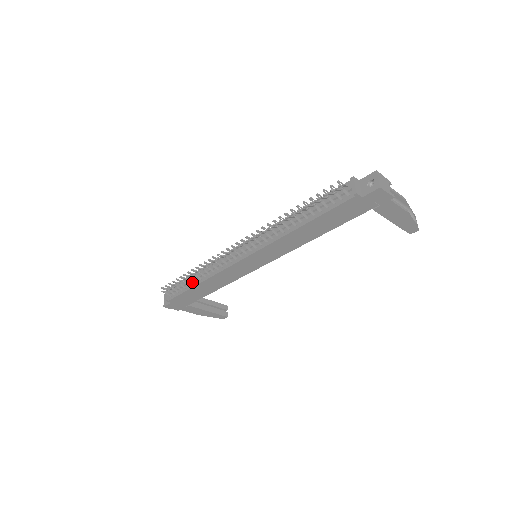
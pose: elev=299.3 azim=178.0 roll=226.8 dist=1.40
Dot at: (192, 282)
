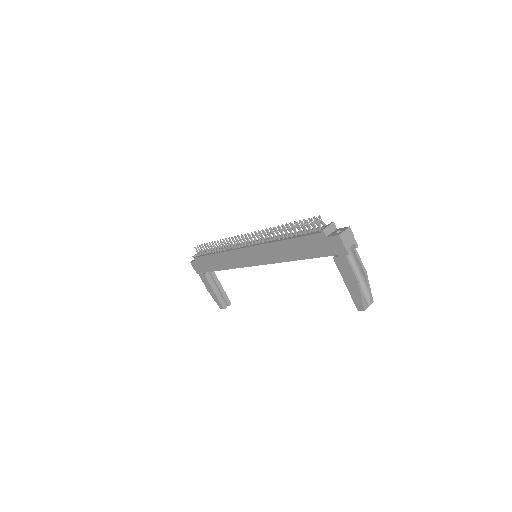
Dot at: (213, 251)
